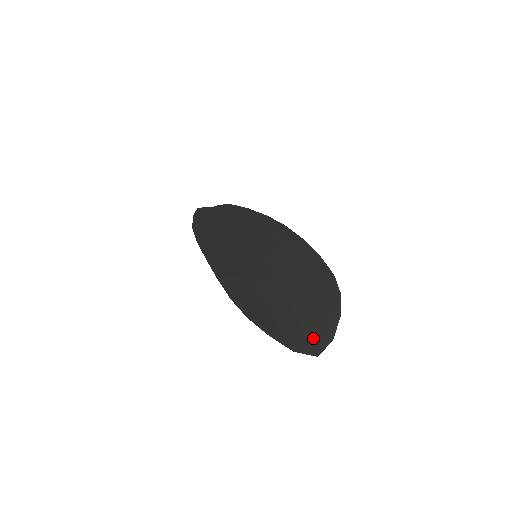
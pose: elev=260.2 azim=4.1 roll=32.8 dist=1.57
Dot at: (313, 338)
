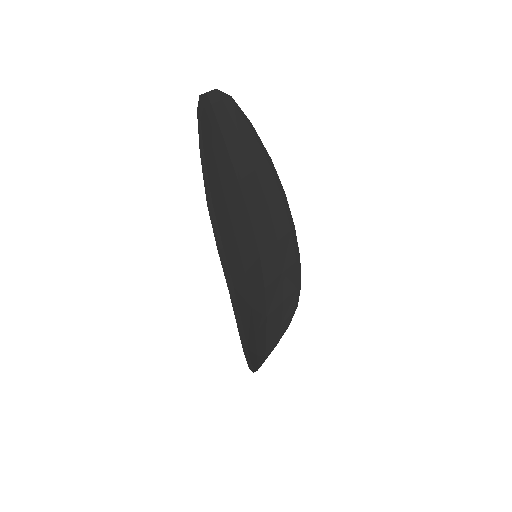
Dot at: (268, 350)
